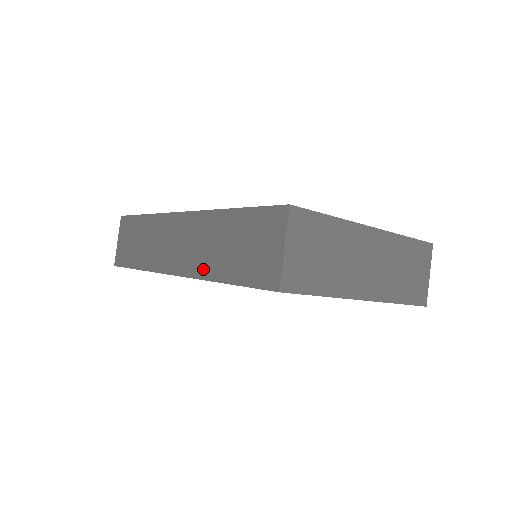
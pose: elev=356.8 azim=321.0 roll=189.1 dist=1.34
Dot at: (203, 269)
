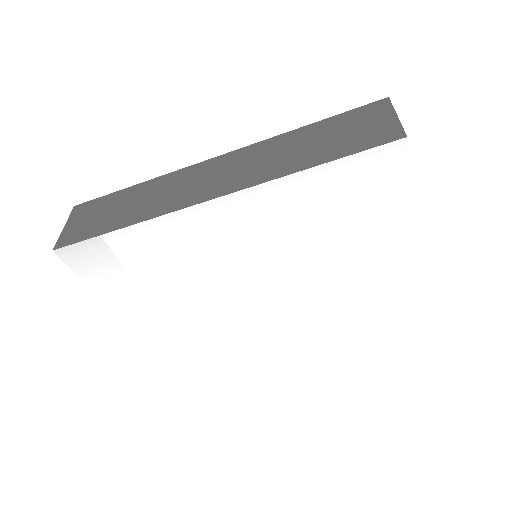
Dot at: (270, 173)
